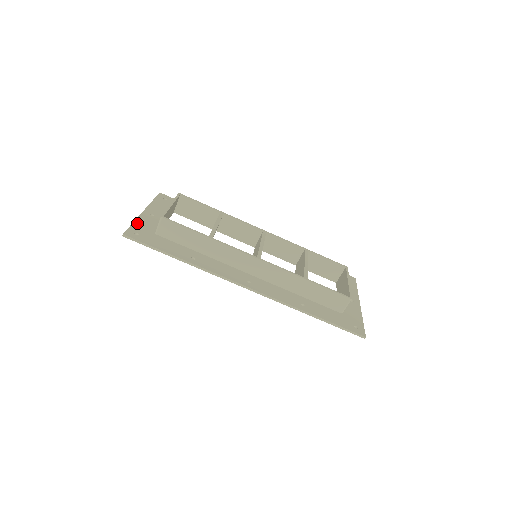
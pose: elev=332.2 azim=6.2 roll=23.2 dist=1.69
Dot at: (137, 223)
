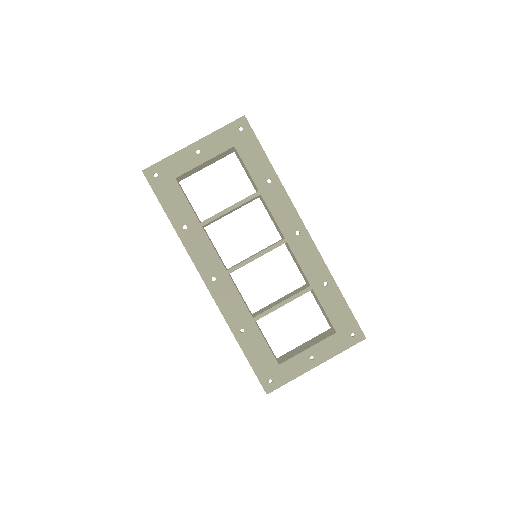
Dot at: (170, 160)
